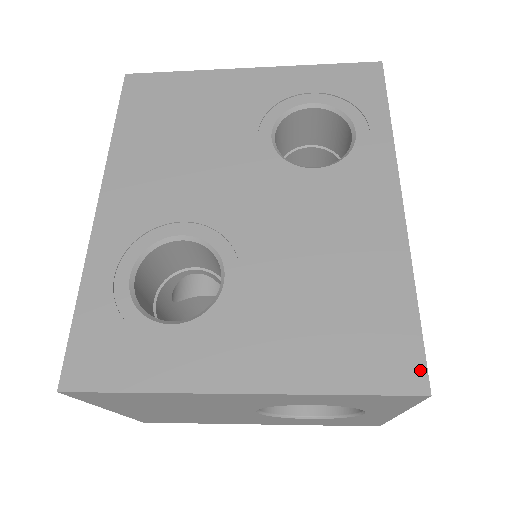
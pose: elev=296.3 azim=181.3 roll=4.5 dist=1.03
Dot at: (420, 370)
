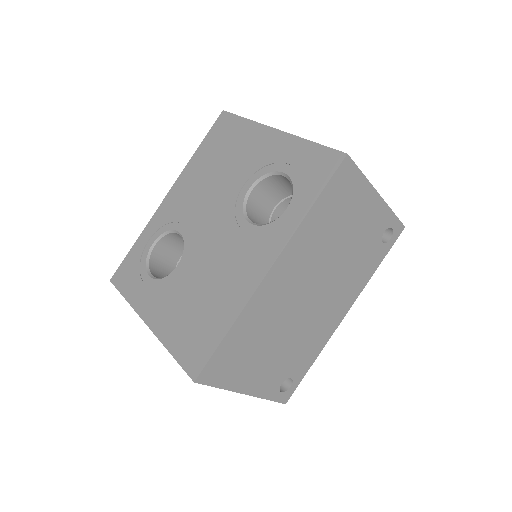
Dot at: (200, 368)
